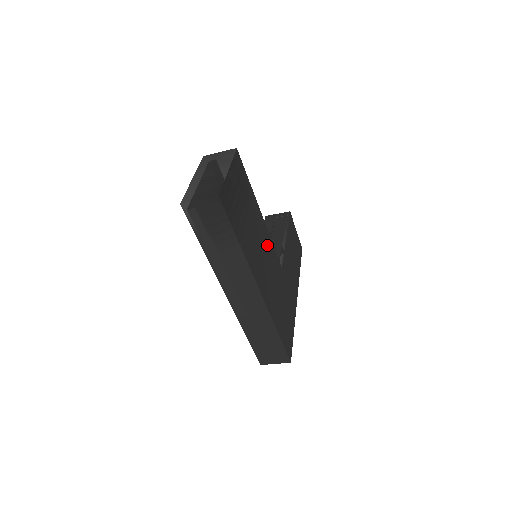
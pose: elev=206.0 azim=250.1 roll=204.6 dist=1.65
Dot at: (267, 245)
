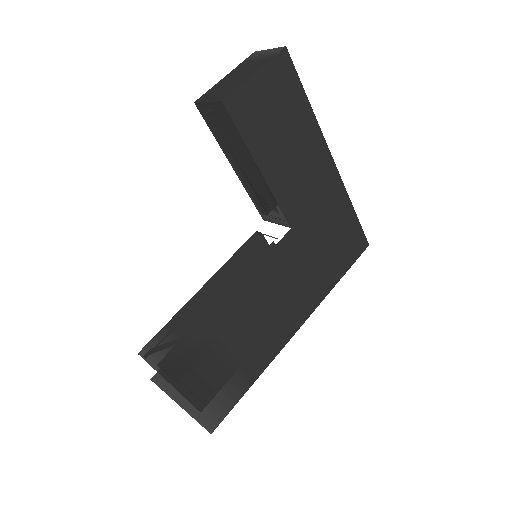
Dot at: (261, 287)
